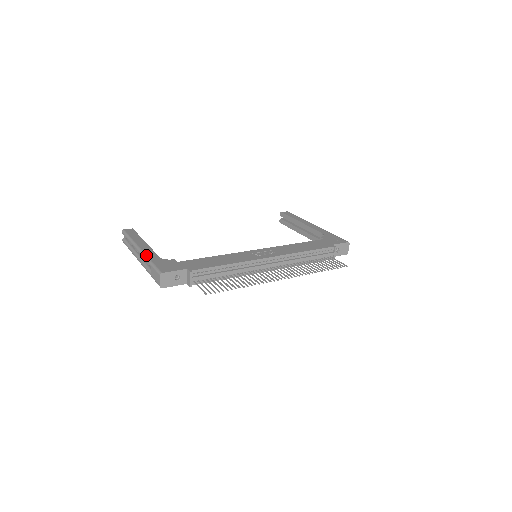
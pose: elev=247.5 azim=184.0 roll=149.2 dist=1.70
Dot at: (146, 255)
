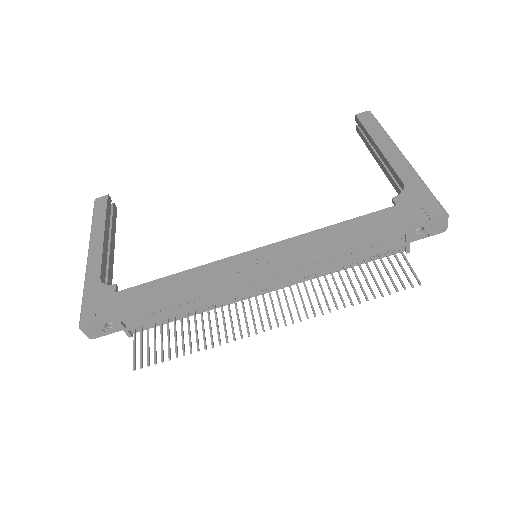
Dot at: (86, 272)
